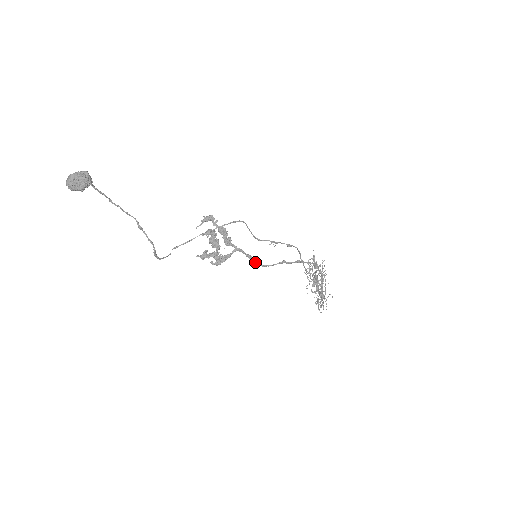
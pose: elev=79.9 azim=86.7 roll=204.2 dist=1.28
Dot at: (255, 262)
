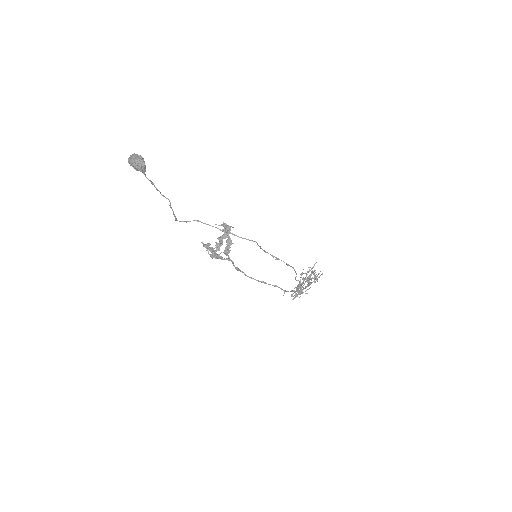
Dot at: (240, 270)
